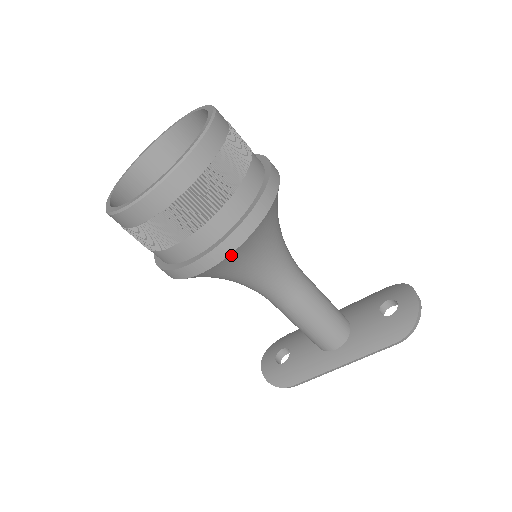
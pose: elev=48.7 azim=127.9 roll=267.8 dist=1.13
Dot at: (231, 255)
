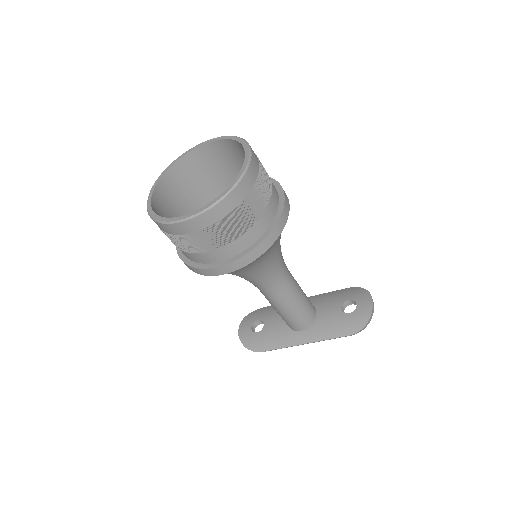
Dot at: (244, 267)
